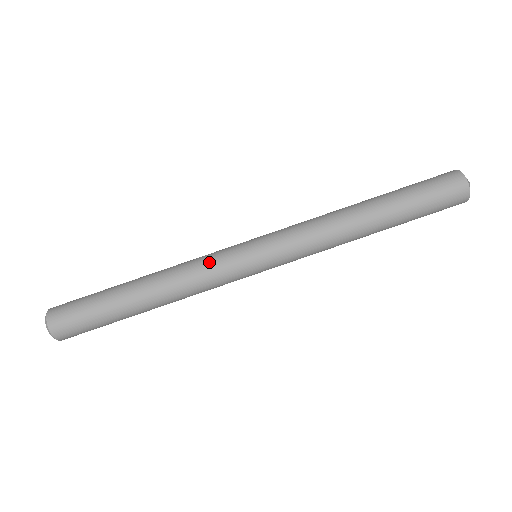
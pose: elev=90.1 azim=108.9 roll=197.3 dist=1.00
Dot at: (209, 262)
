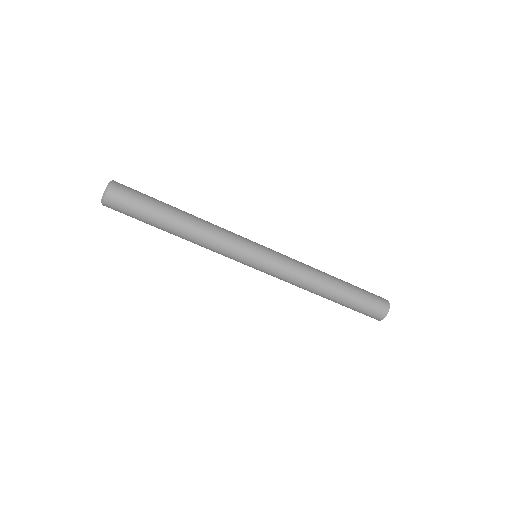
Dot at: (228, 246)
